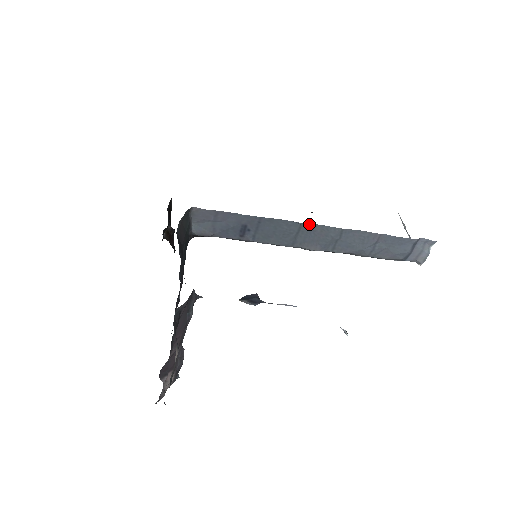
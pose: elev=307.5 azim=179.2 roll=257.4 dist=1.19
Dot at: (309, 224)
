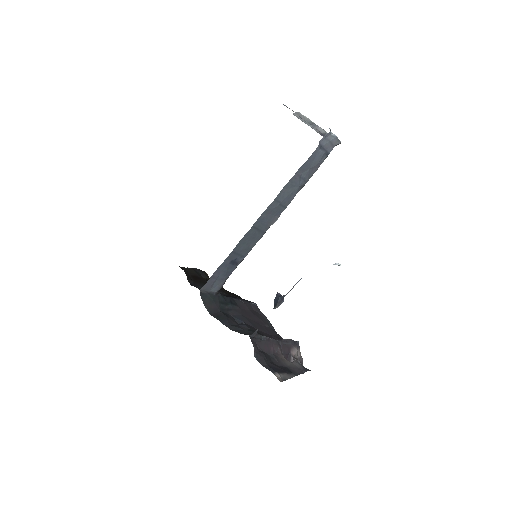
Dot at: (256, 222)
